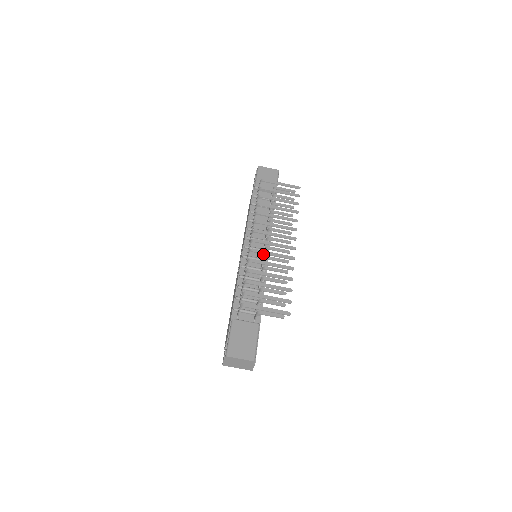
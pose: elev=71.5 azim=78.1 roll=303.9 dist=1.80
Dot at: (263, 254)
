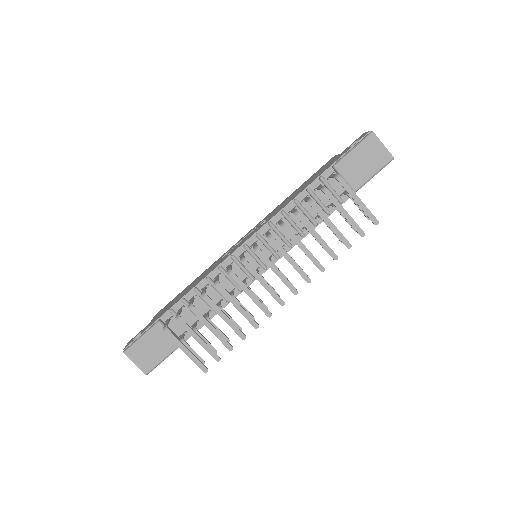
Dot at: occluded
